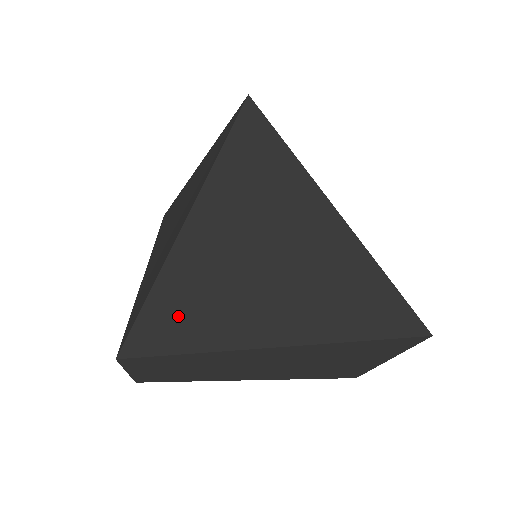
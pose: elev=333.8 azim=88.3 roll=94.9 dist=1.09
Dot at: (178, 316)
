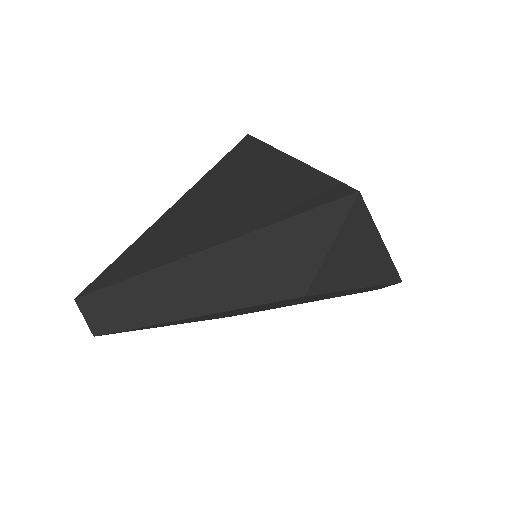
Dot at: (133, 259)
